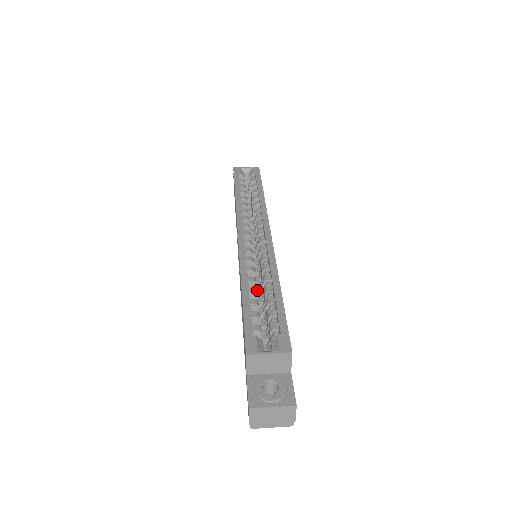
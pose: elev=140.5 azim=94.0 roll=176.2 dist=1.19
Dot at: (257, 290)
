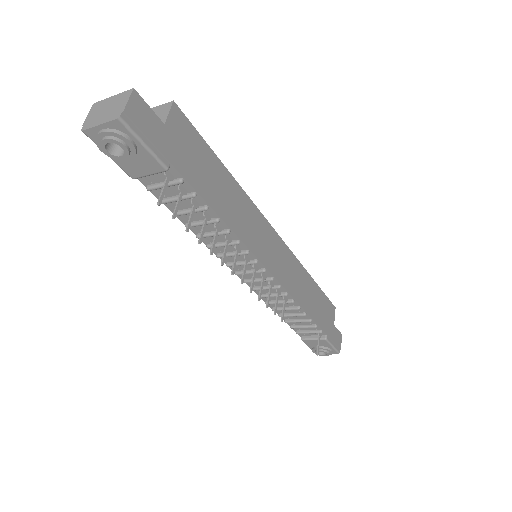
Dot at: occluded
